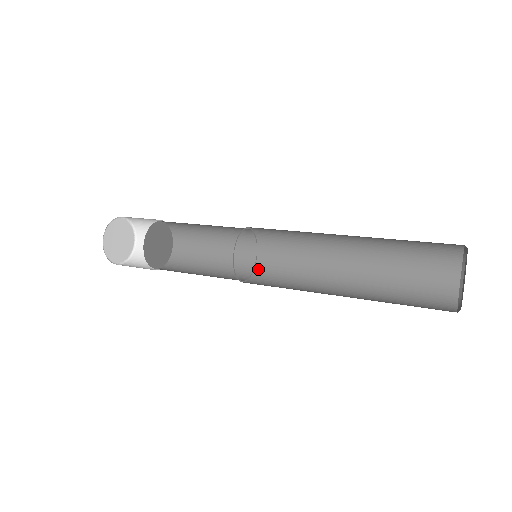
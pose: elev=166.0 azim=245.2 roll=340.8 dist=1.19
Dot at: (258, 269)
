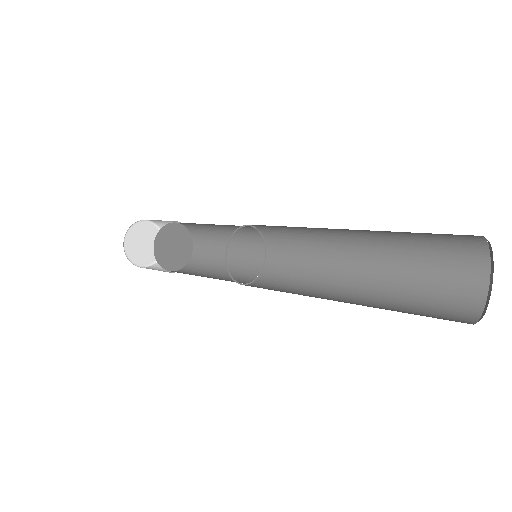
Dot at: (269, 248)
